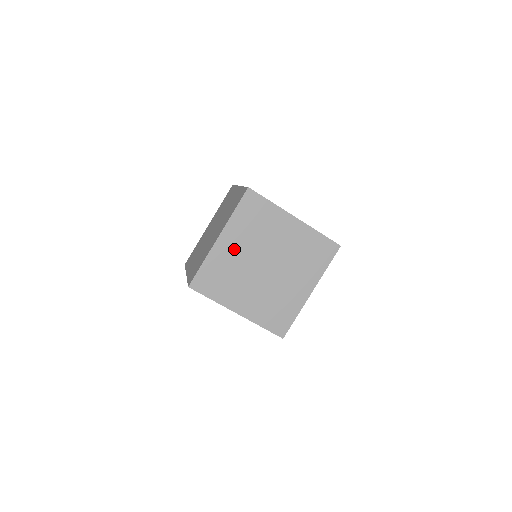
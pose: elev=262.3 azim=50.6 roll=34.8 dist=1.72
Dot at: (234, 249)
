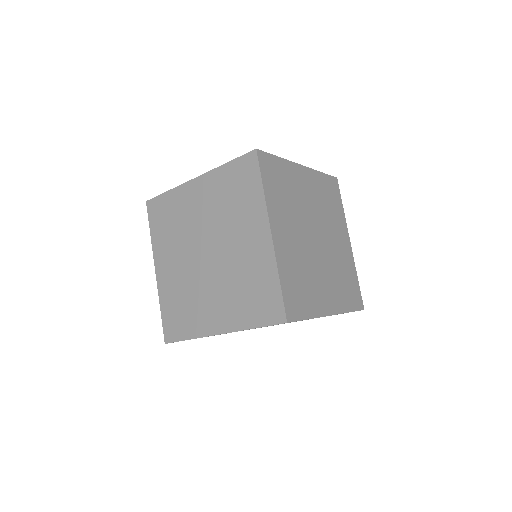
Dot at: (172, 268)
